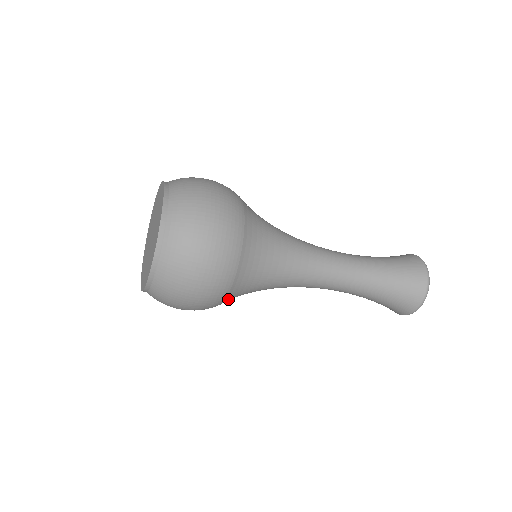
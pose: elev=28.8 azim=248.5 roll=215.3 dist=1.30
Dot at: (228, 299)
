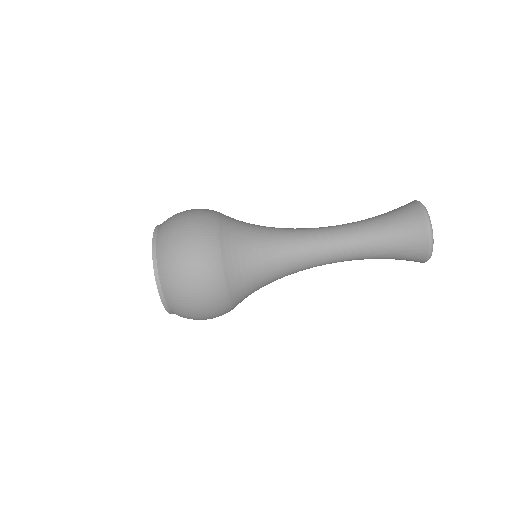
Dot at: (226, 248)
